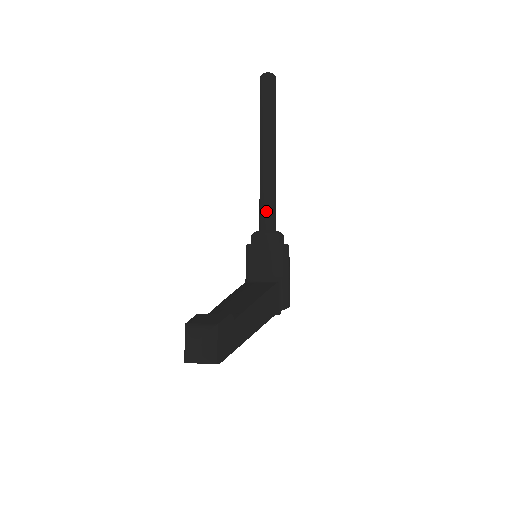
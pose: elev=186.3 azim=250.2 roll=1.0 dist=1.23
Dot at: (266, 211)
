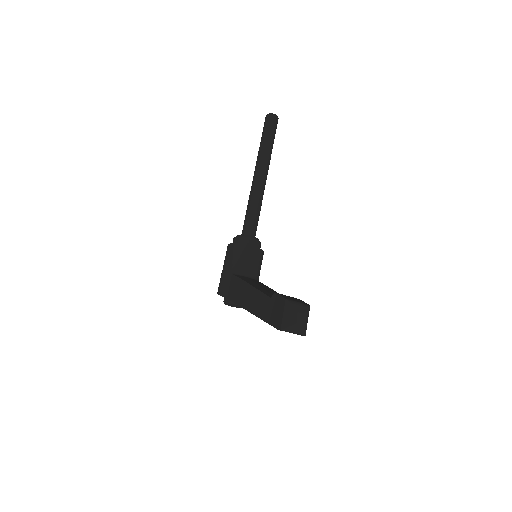
Dot at: (255, 221)
